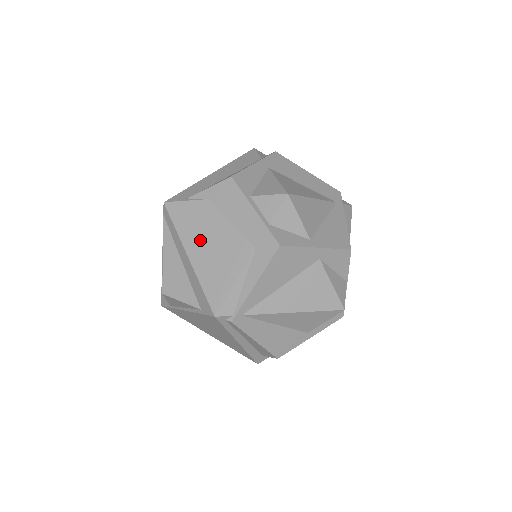
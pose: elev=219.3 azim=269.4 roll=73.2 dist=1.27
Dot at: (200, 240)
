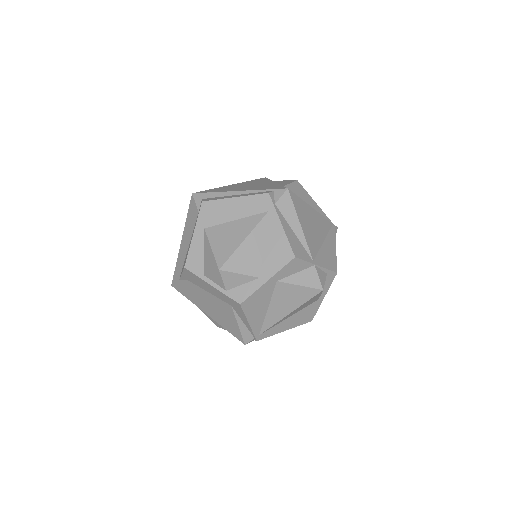
Dot at: (204, 305)
